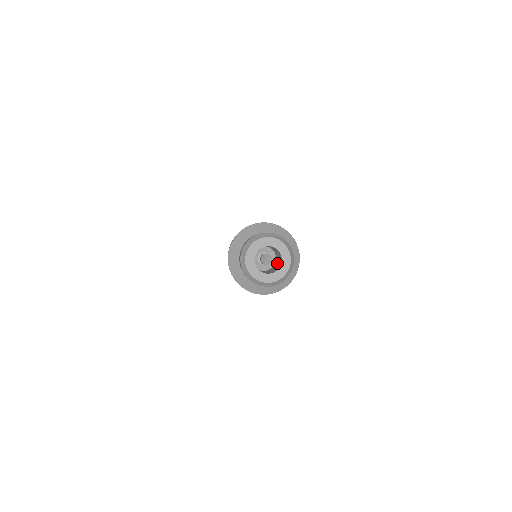
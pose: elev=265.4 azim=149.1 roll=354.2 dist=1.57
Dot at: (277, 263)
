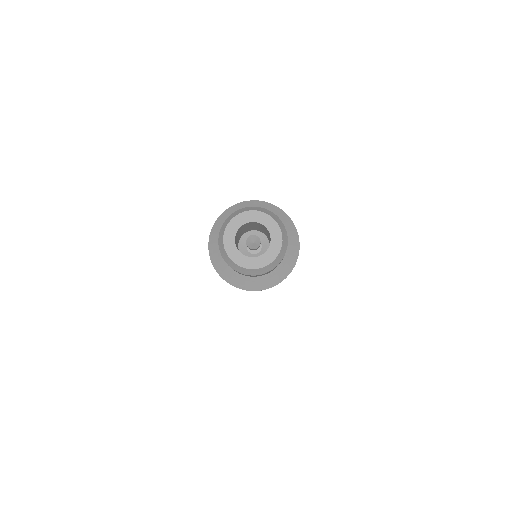
Dot at: (266, 234)
